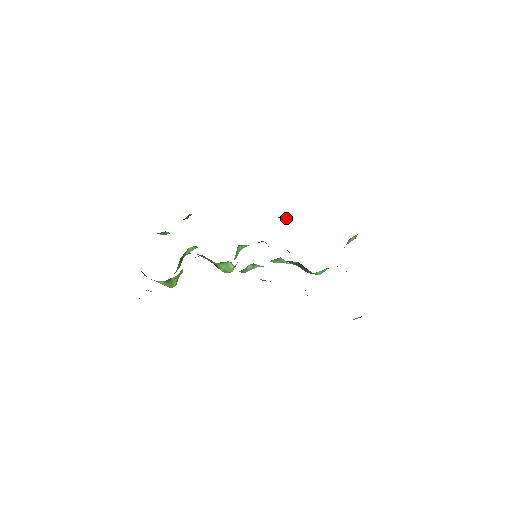
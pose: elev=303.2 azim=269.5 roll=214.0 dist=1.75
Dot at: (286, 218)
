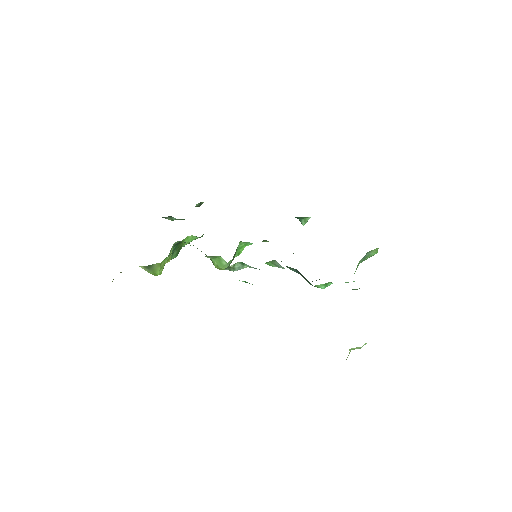
Dot at: (306, 220)
